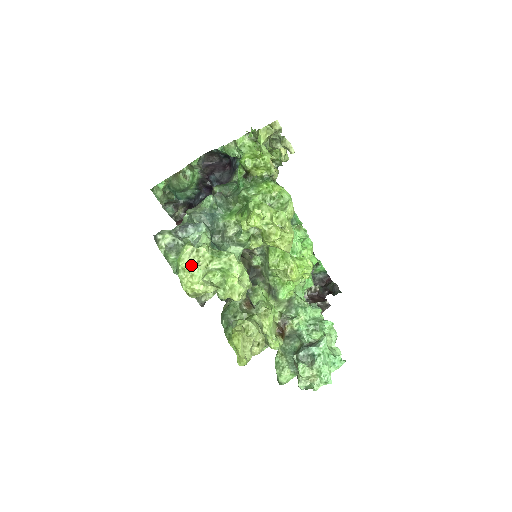
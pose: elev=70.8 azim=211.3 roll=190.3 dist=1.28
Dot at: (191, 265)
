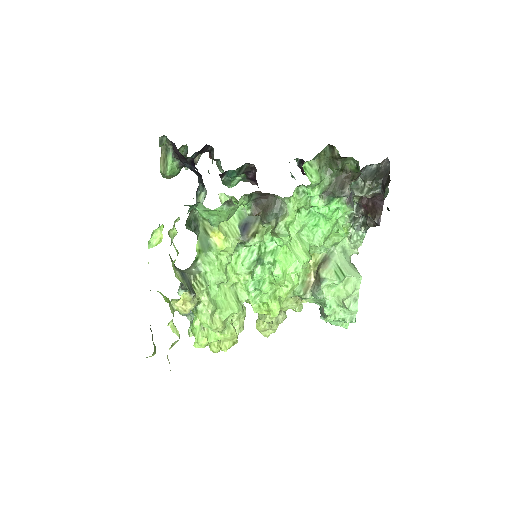
Dot at: occluded
